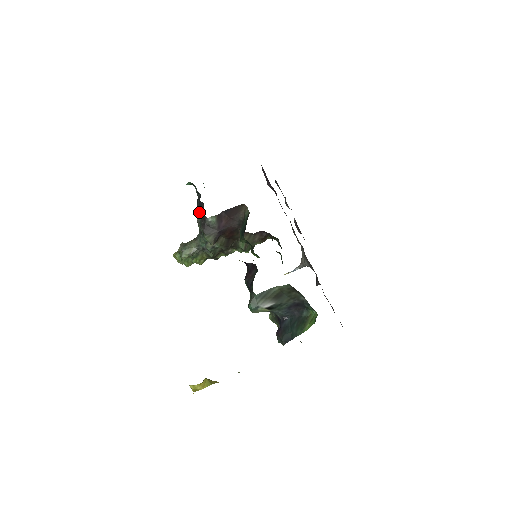
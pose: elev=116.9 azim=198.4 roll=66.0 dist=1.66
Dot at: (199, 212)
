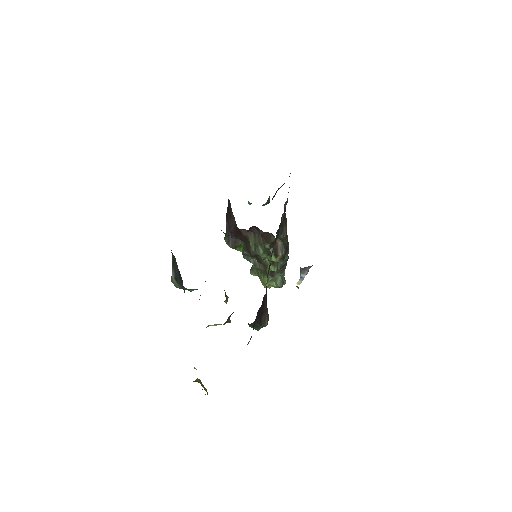
Dot at: occluded
